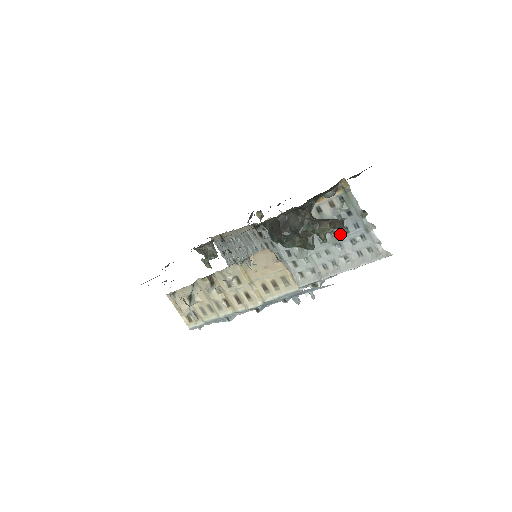
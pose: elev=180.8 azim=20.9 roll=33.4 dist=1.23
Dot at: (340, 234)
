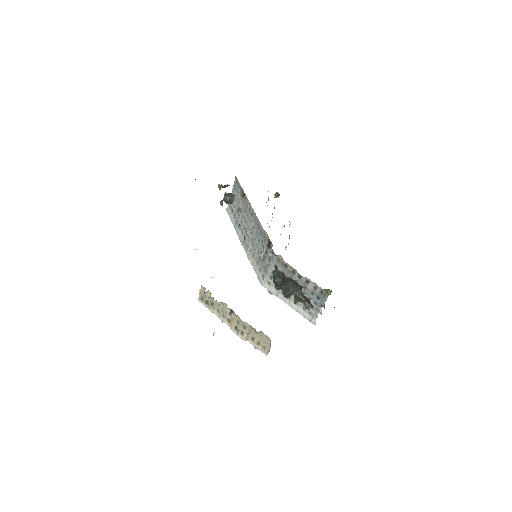
Dot at: occluded
